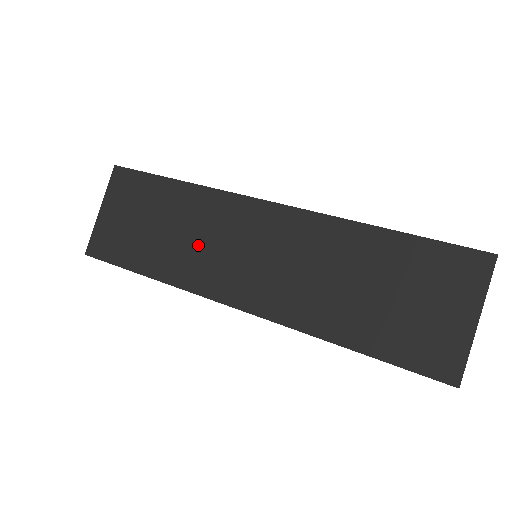
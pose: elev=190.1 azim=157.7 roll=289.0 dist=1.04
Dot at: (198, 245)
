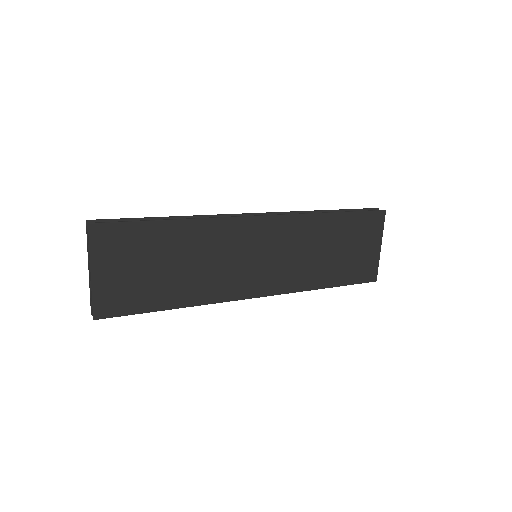
Dot at: (214, 267)
